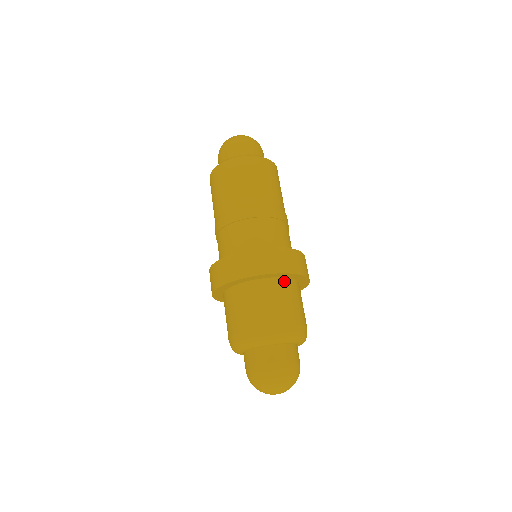
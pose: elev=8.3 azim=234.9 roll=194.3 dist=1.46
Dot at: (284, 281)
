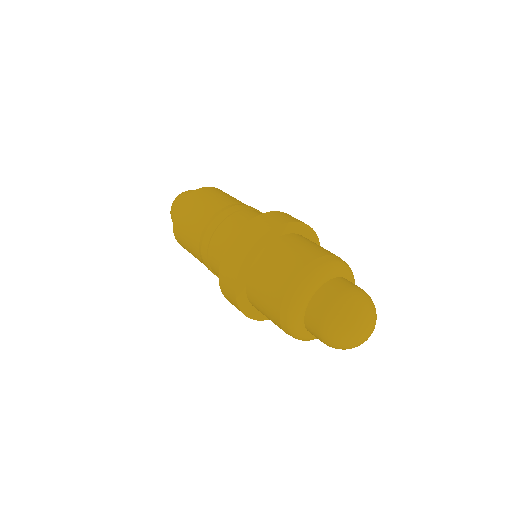
Dot at: occluded
